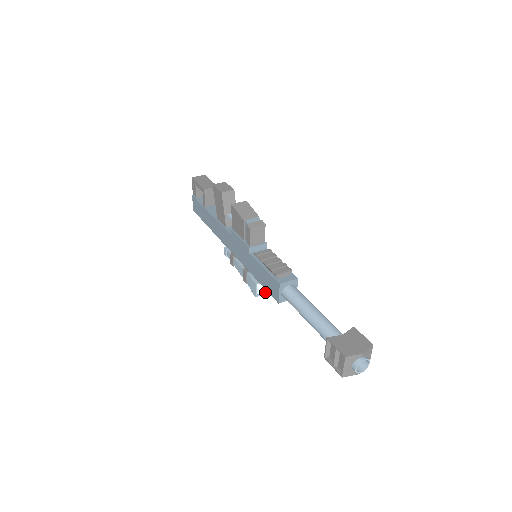
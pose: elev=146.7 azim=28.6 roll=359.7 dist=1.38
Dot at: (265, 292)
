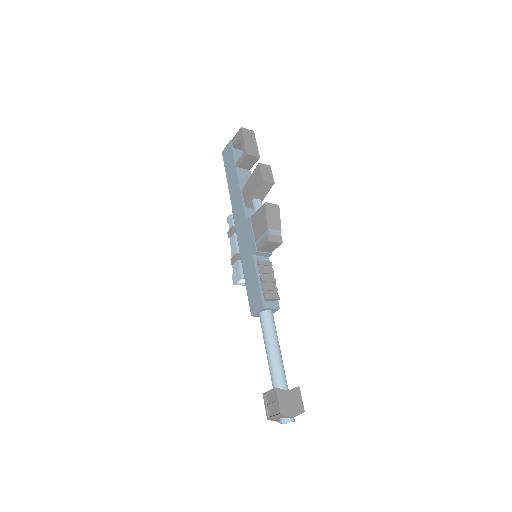
Dot at: (243, 284)
